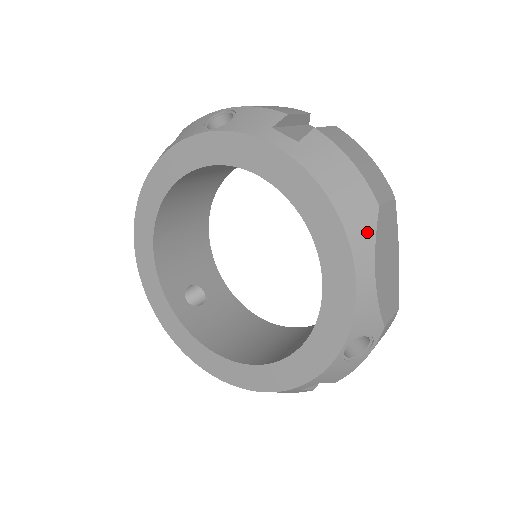
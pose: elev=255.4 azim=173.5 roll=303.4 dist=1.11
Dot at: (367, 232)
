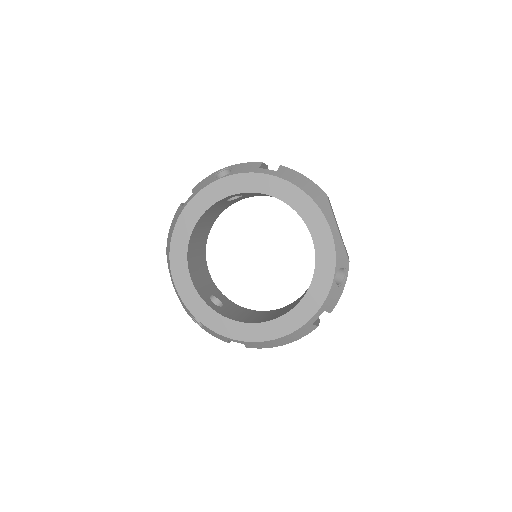
Dot at: (327, 207)
